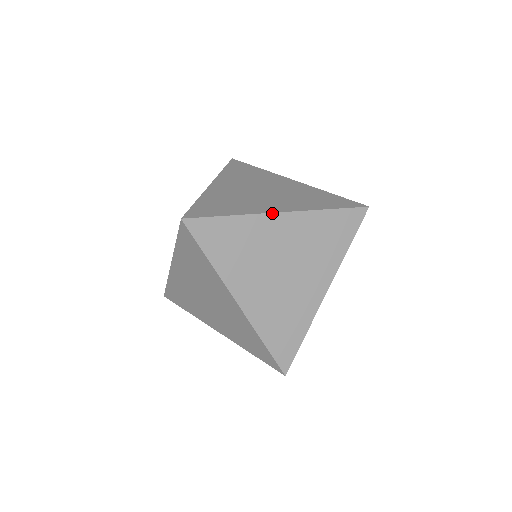
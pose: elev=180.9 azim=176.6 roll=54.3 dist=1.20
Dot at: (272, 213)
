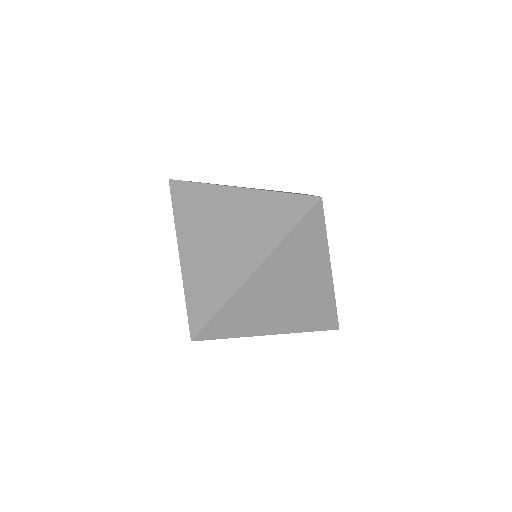
Dot at: occluded
